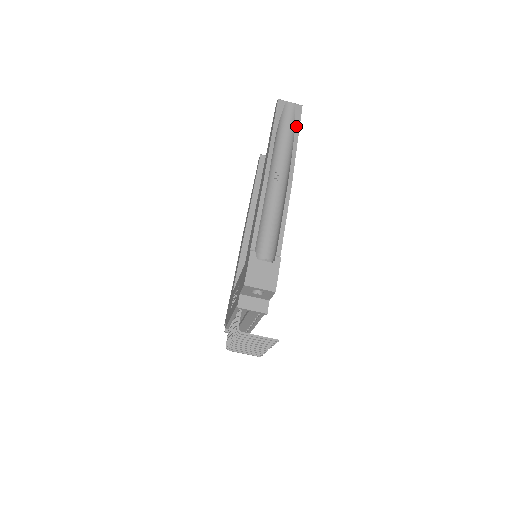
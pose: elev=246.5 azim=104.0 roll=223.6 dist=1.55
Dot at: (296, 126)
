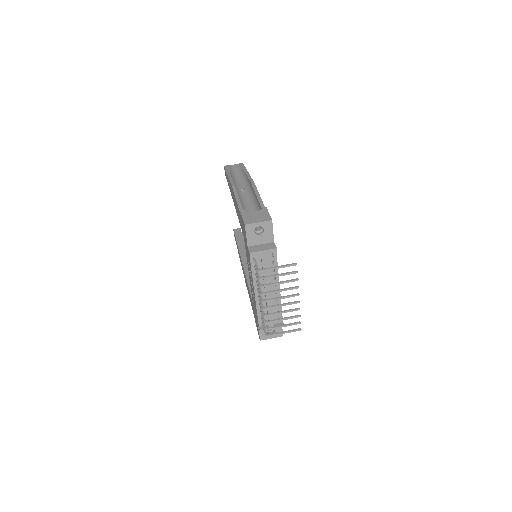
Dot at: (243, 168)
